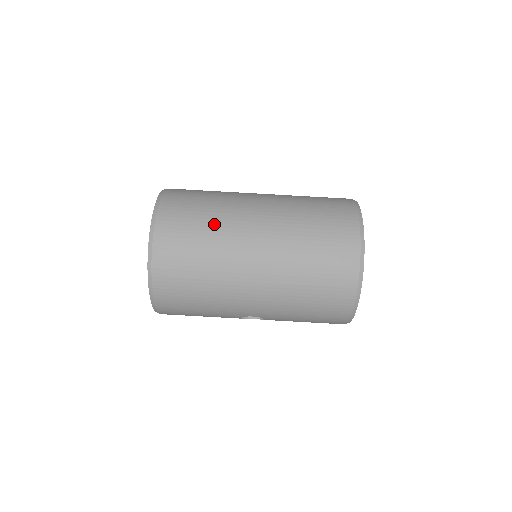
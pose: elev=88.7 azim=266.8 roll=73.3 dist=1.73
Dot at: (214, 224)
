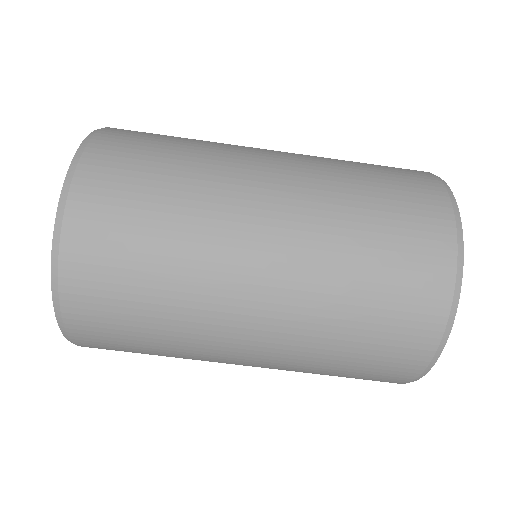
Dot at: (171, 308)
